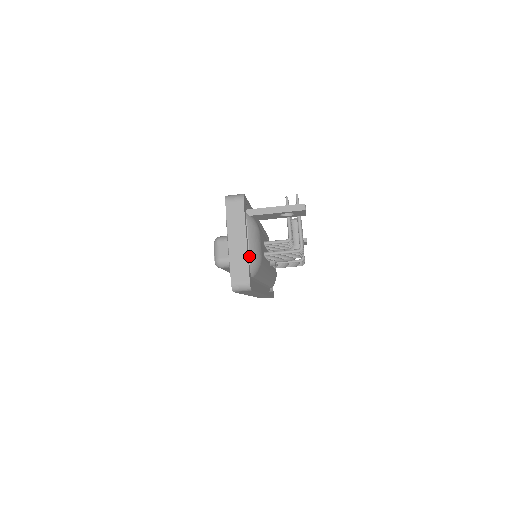
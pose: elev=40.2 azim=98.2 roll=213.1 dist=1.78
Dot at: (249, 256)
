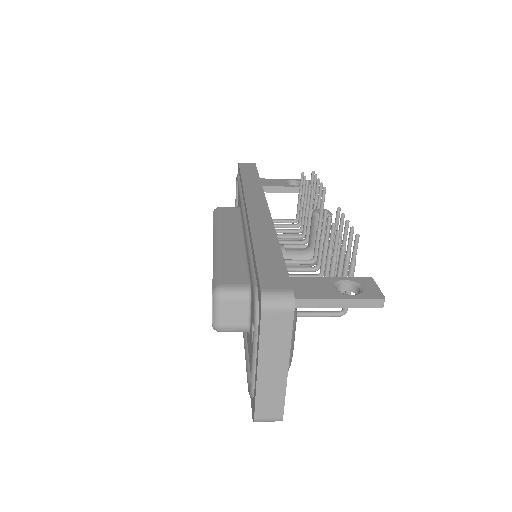
Dot at: occluded
